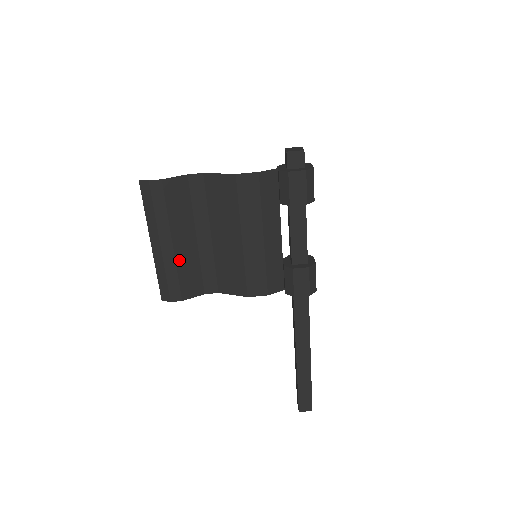
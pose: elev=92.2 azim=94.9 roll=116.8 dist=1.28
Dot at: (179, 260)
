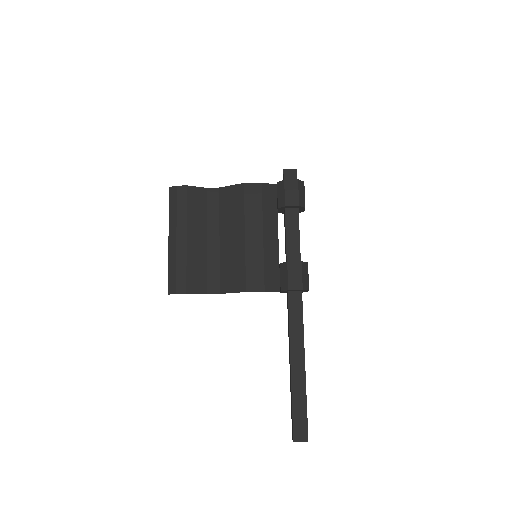
Dot at: (190, 254)
